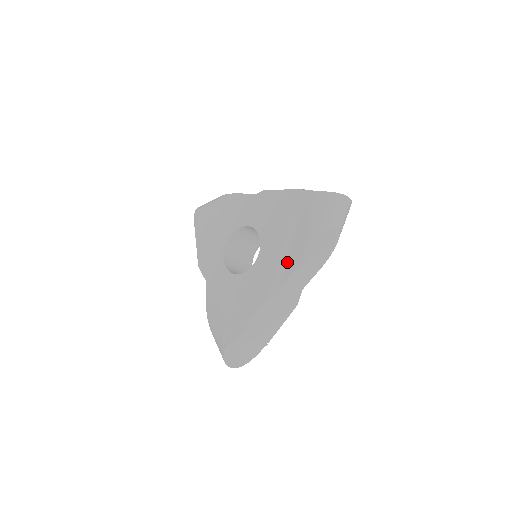
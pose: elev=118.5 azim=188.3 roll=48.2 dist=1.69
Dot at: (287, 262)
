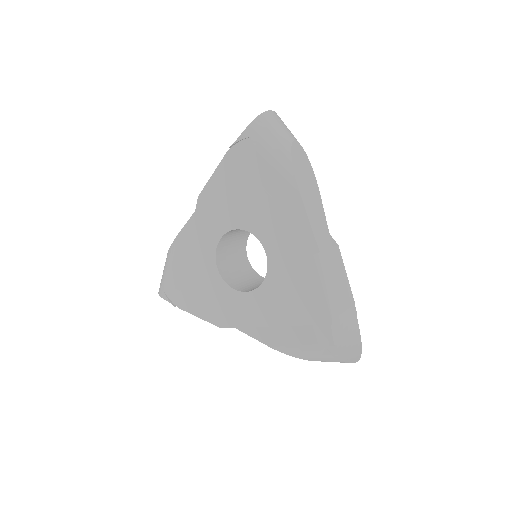
Dot at: (291, 213)
